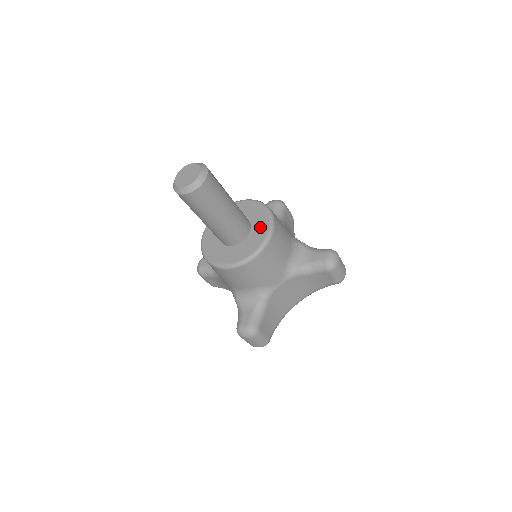
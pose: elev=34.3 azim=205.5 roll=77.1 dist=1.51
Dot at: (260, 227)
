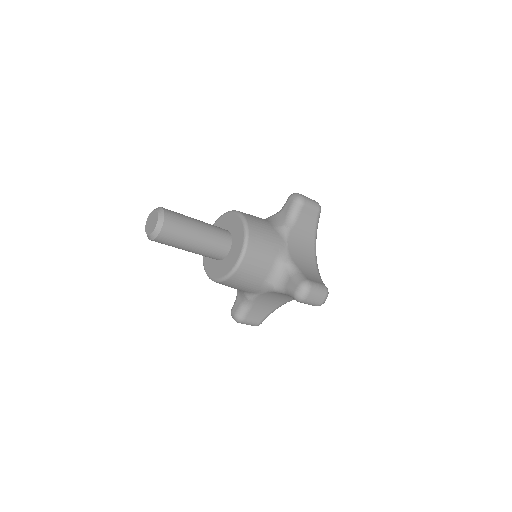
Dot at: (234, 254)
